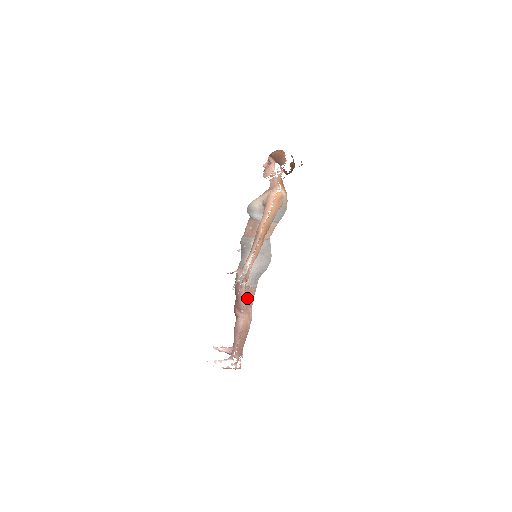
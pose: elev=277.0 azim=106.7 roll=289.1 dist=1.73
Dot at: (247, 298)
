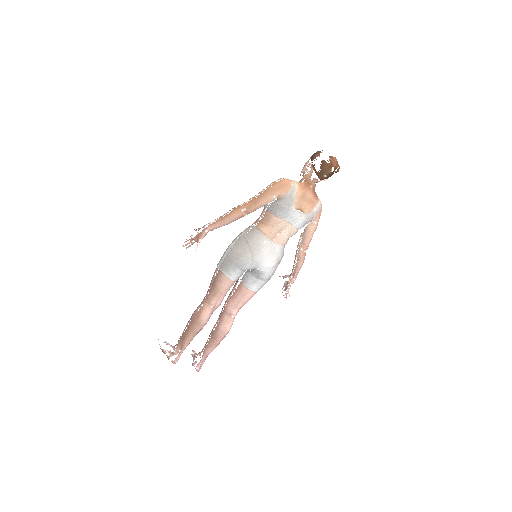
Dot at: (214, 284)
